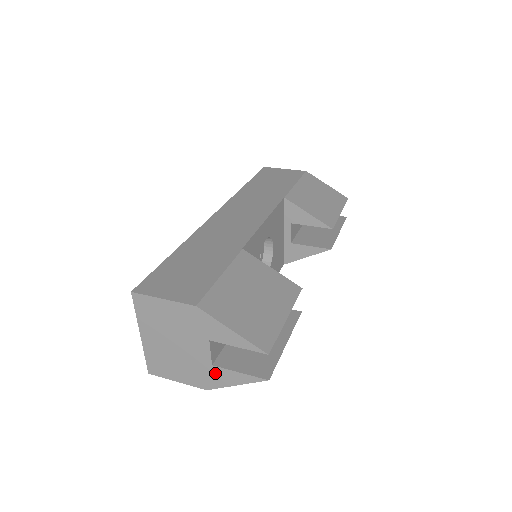
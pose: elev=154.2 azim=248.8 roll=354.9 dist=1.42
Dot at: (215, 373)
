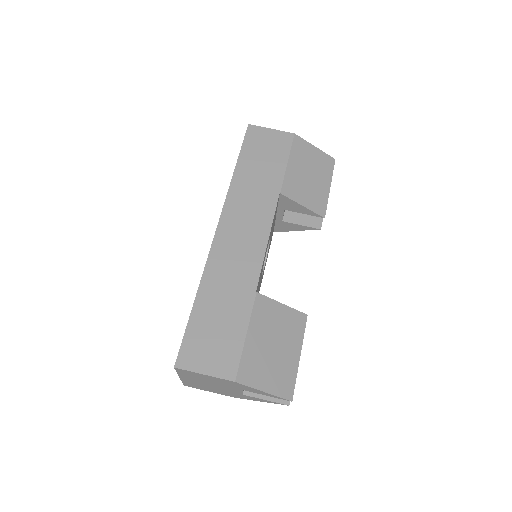
Dot at: (244, 396)
